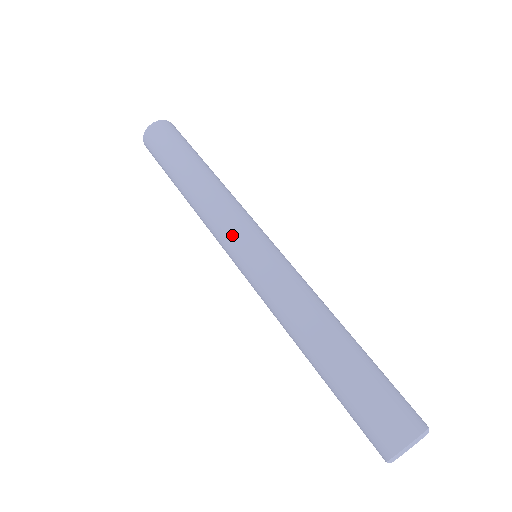
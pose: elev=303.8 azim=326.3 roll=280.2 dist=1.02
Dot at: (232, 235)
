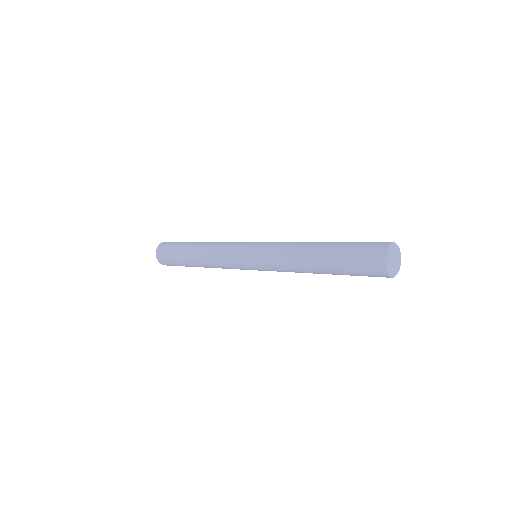
Dot at: occluded
